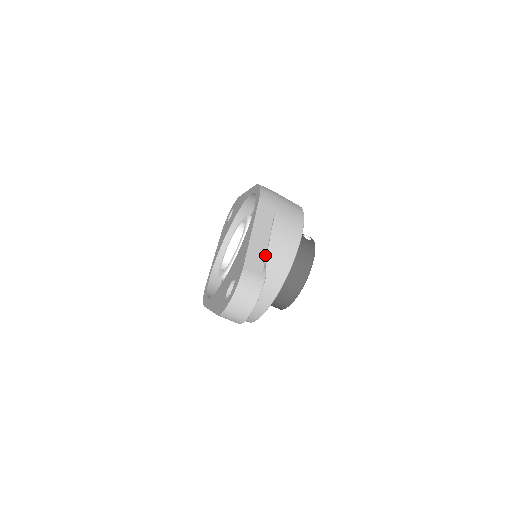
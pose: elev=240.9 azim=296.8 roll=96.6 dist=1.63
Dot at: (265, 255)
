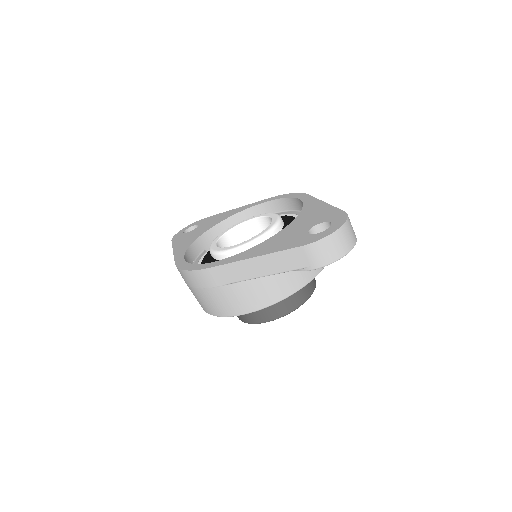
Dot at: occluded
